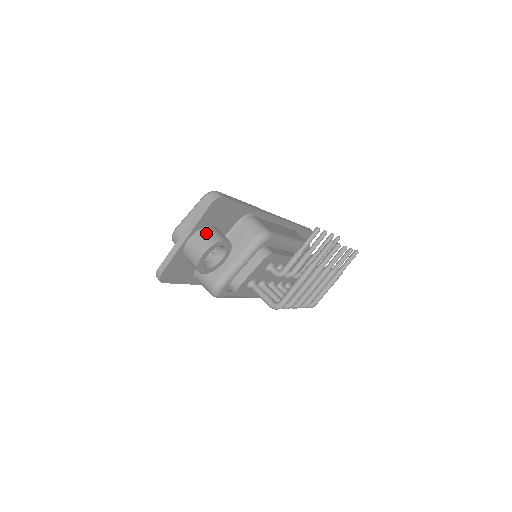
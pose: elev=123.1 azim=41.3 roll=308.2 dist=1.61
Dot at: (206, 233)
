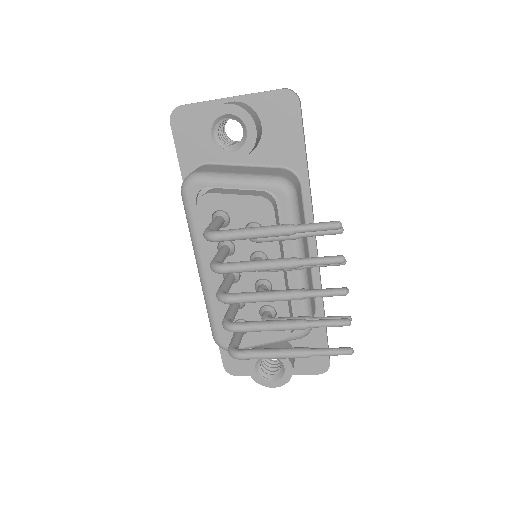
Dot at: (250, 108)
